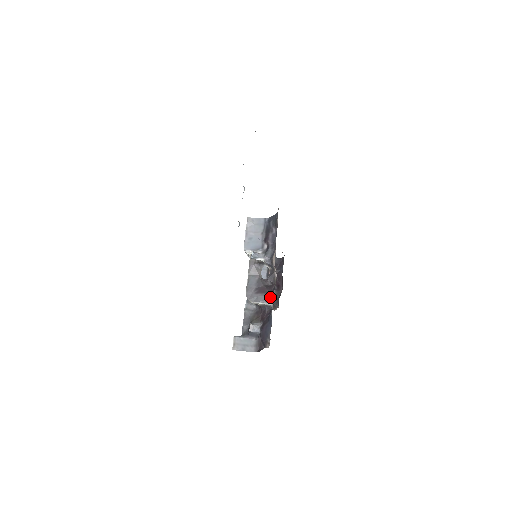
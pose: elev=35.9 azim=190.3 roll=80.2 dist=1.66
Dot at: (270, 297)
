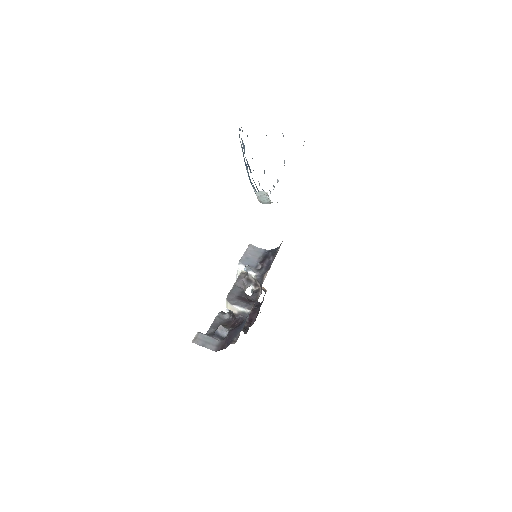
Dot at: (250, 304)
